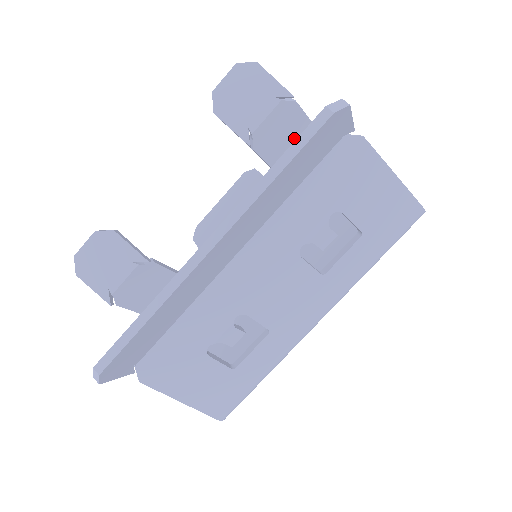
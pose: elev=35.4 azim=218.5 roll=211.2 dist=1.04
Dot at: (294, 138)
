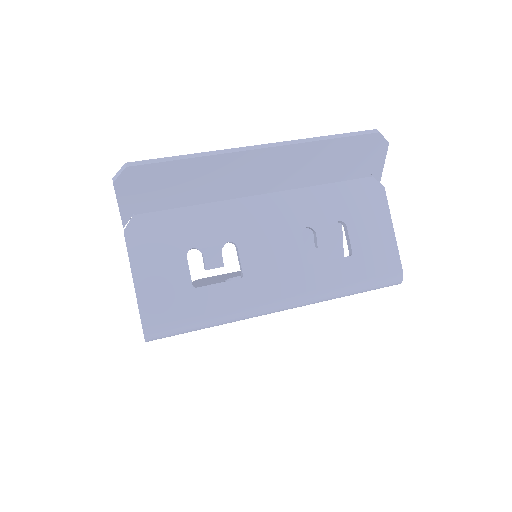
Dot at: occluded
